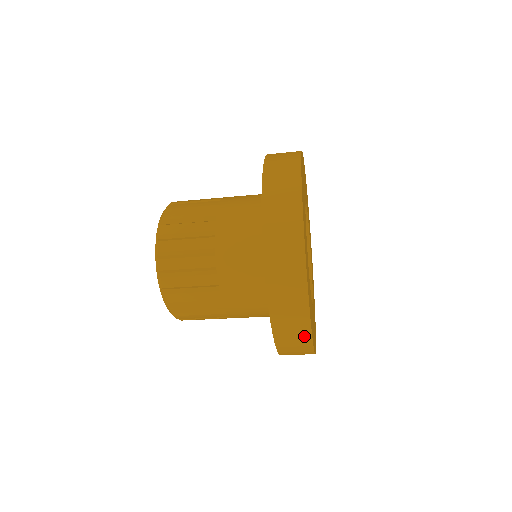
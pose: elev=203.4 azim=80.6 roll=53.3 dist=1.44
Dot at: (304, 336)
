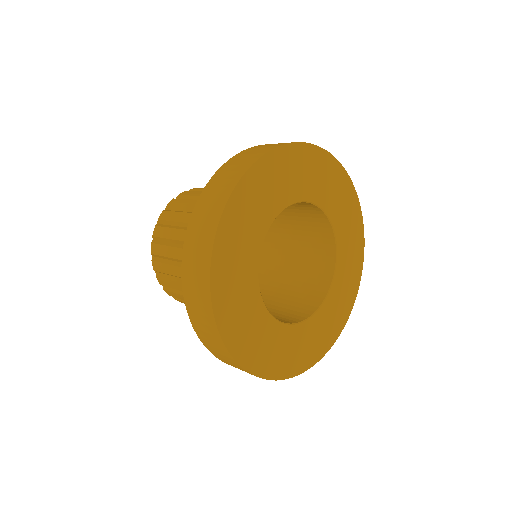
Dot at: occluded
